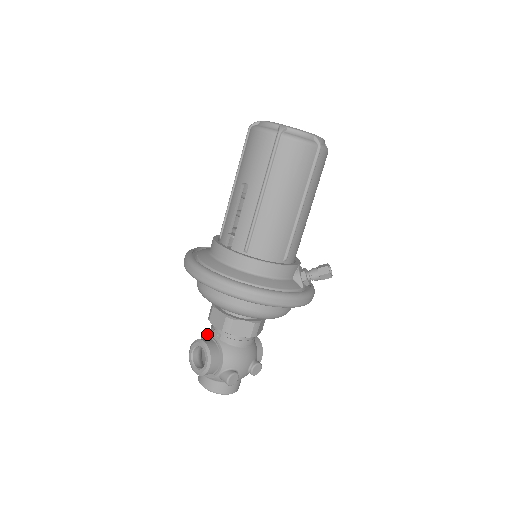
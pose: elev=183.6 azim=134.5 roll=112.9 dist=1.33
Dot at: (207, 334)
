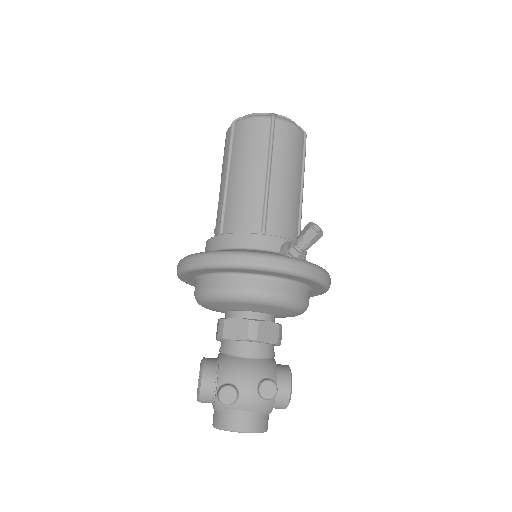
Dot at: occluded
